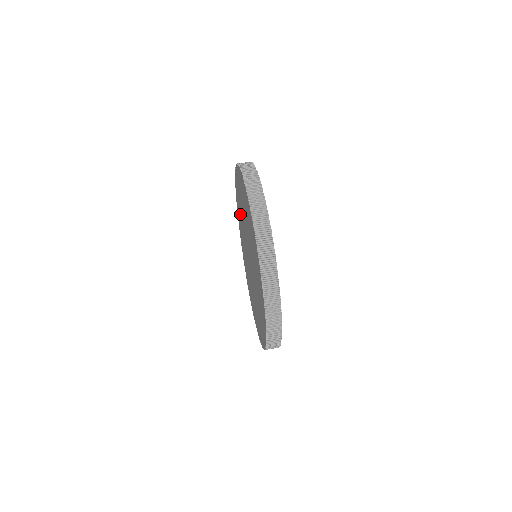
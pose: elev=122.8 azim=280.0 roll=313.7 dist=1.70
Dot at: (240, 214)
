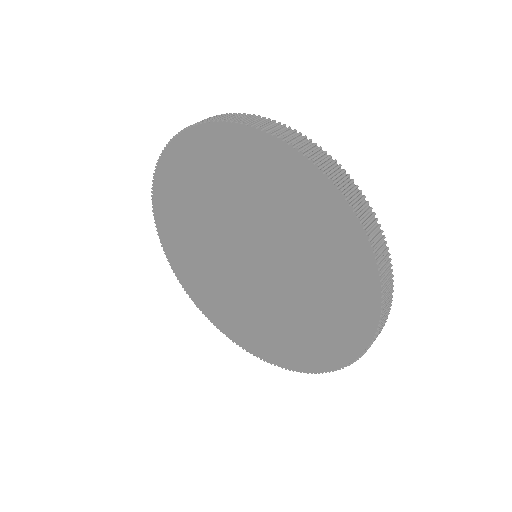
Dot at: (197, 265)
